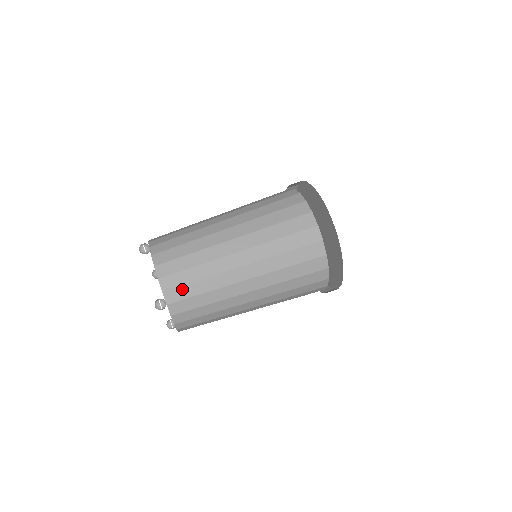
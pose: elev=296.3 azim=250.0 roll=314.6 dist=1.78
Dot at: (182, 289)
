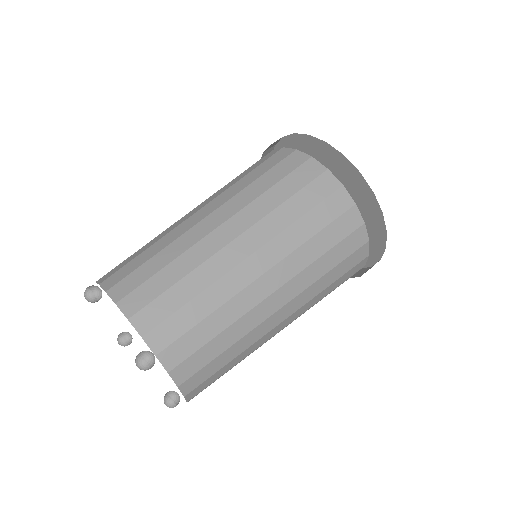
Dot at: (171, 322)
